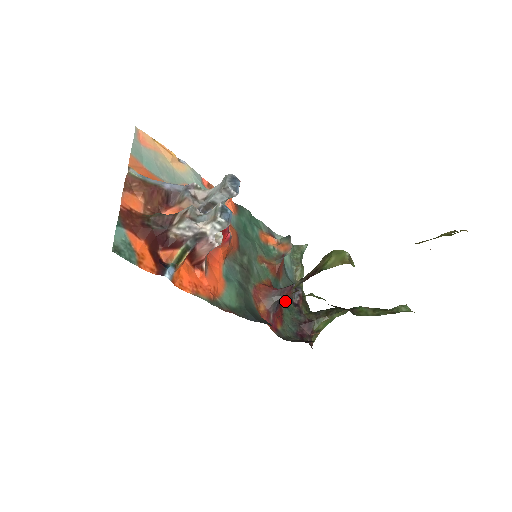
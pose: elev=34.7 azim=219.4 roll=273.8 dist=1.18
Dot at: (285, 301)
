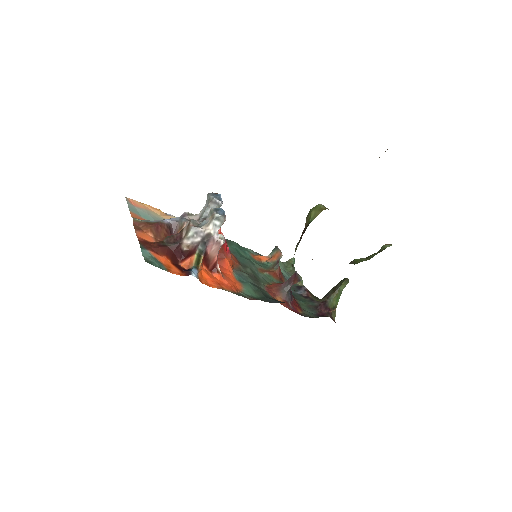
Dot at: (296, 296)
